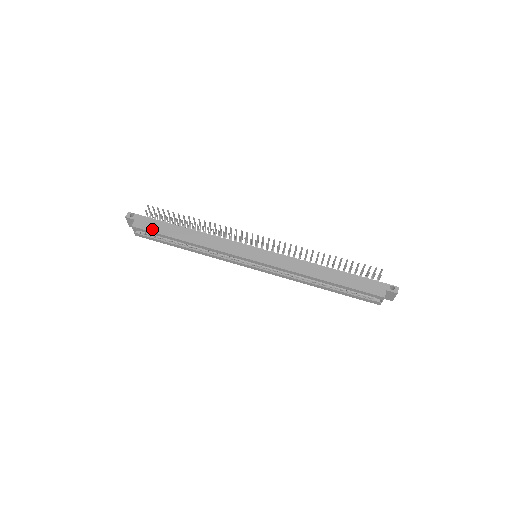
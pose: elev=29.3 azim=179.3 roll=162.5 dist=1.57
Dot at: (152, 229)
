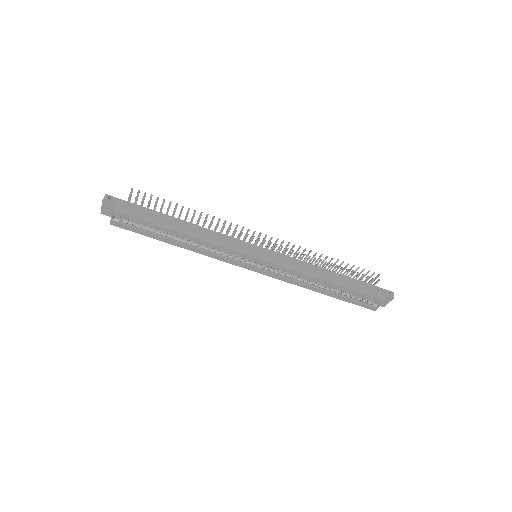
Dot at: (139, 216)
